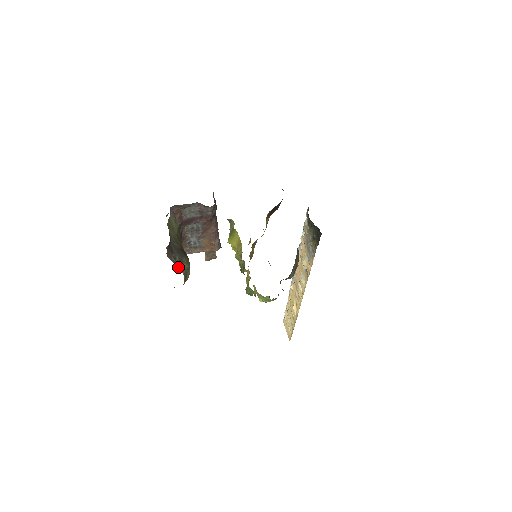
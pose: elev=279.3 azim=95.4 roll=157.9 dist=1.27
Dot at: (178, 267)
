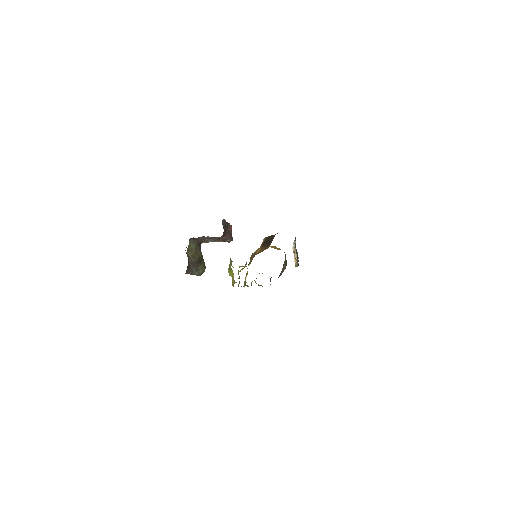
Dot at: (195, 274)
